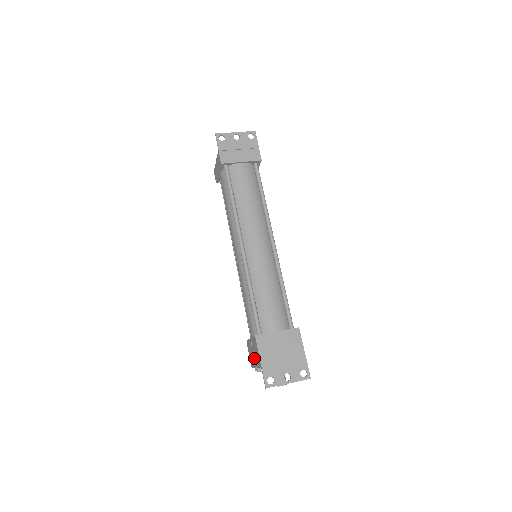
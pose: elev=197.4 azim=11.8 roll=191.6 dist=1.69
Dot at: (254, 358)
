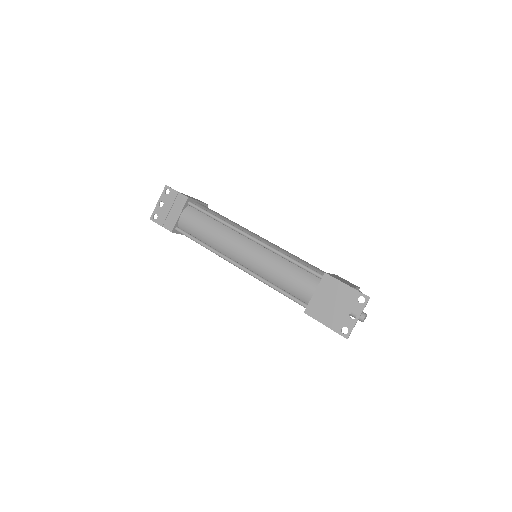
Dot at: occluded
